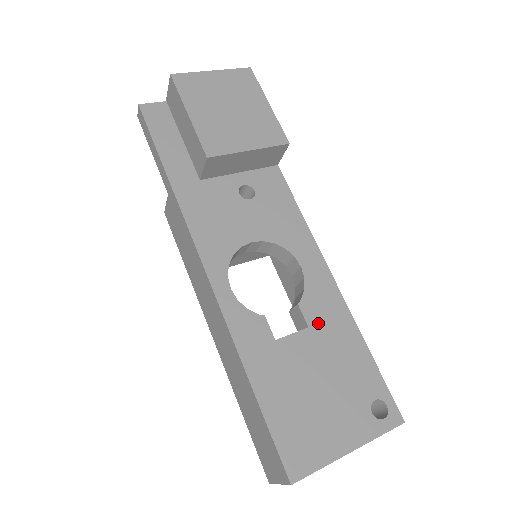
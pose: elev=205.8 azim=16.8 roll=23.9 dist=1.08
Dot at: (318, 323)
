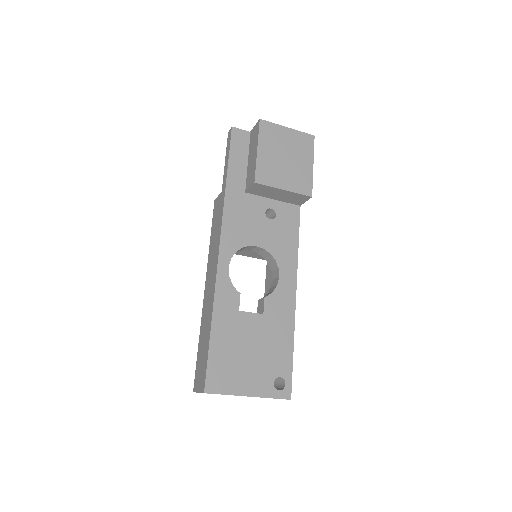
Dot at: (271, 315)
